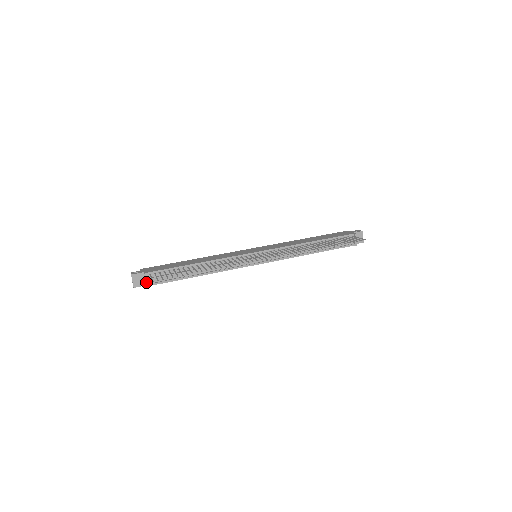
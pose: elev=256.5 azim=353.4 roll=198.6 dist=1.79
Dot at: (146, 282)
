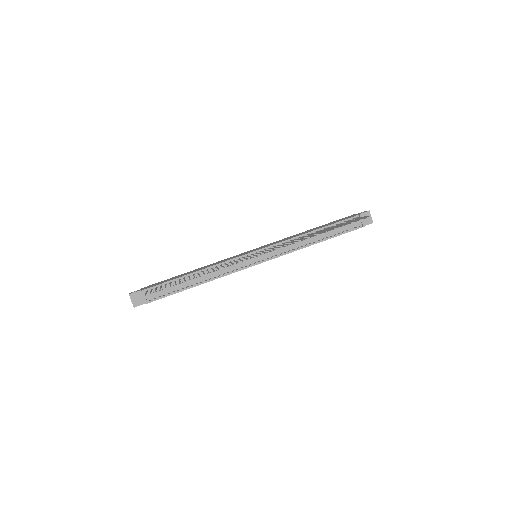
Dot at: (144, 299)
